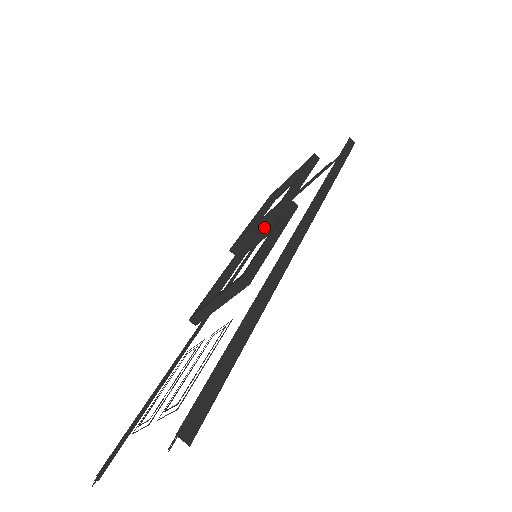
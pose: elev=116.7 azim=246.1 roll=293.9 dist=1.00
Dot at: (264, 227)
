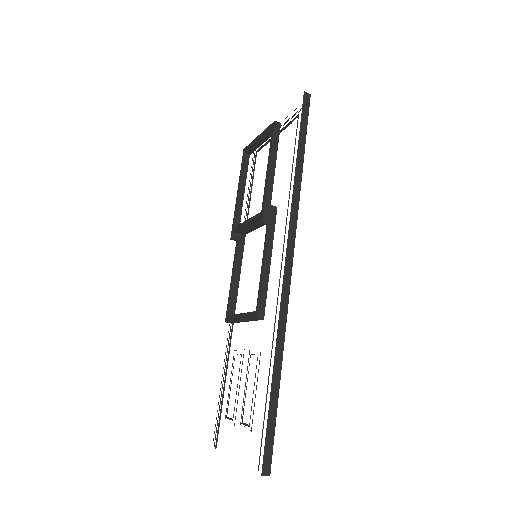
Dot at: (254, 225)
